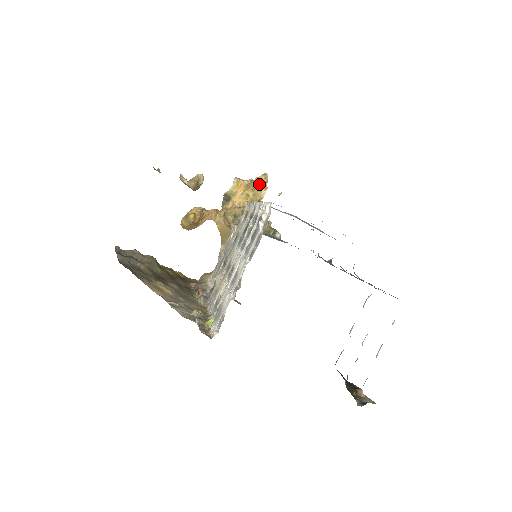
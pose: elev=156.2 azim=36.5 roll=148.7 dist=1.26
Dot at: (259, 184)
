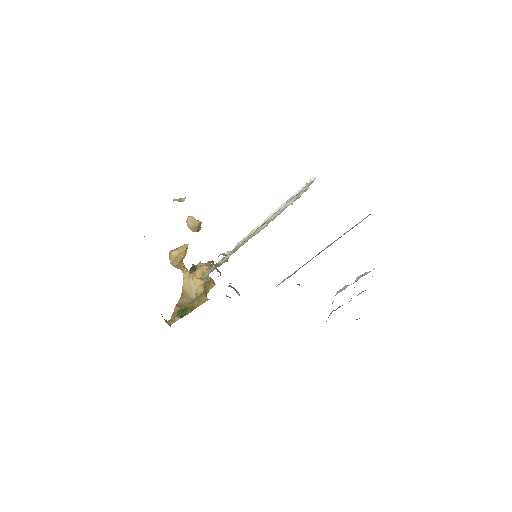
Dot at: occluded
